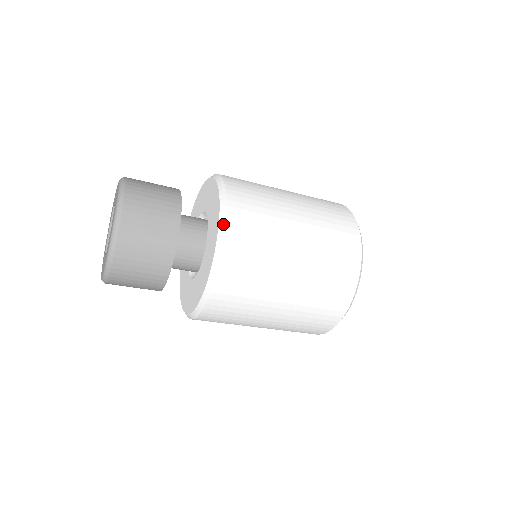
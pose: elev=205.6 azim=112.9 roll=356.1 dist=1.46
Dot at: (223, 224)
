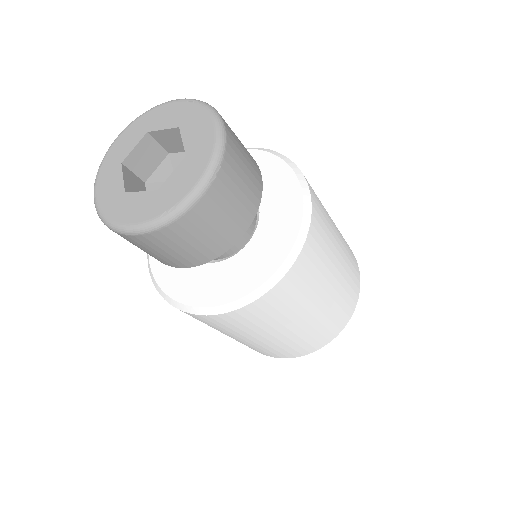
Dot at: (309, 198)
